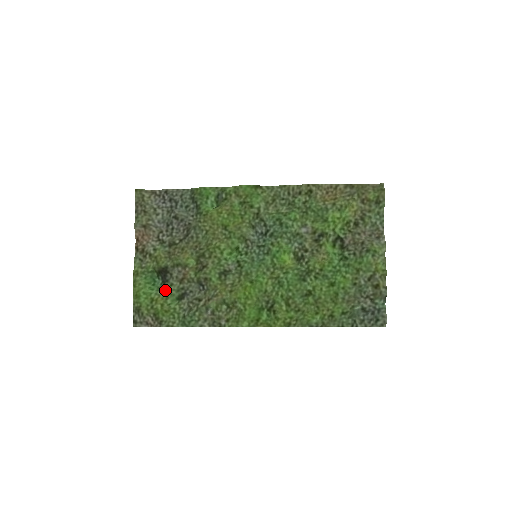
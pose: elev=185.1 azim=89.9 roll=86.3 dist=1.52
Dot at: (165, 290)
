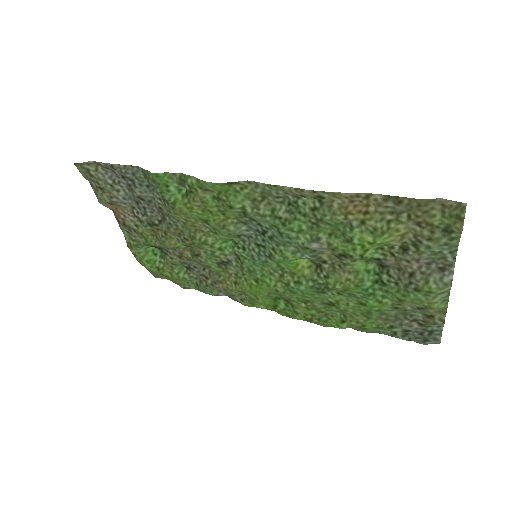
Dot at: (167, 261)
